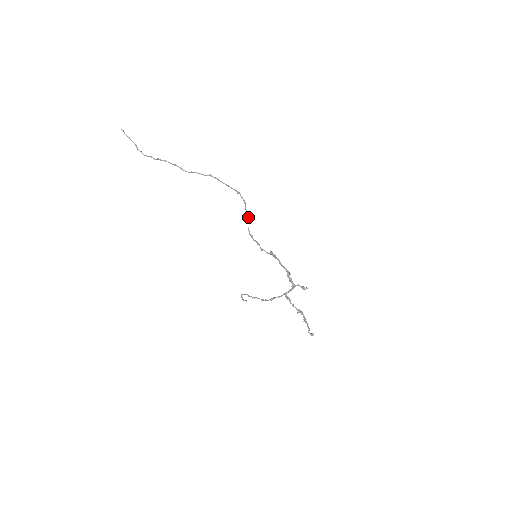
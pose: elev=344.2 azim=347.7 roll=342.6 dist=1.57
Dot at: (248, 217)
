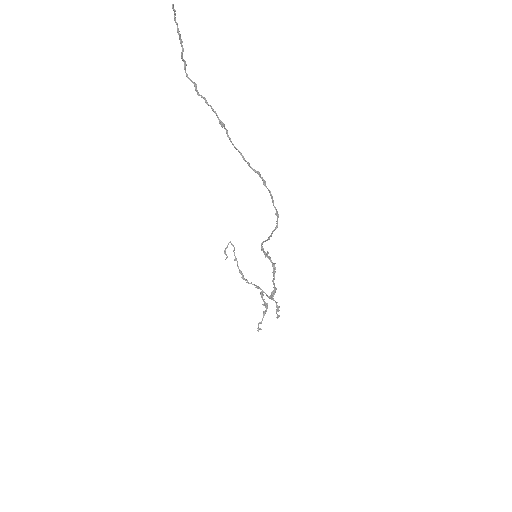
Dot at: (269, 239)
